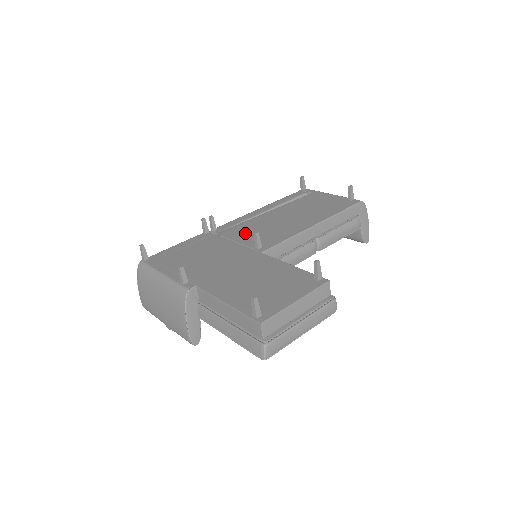
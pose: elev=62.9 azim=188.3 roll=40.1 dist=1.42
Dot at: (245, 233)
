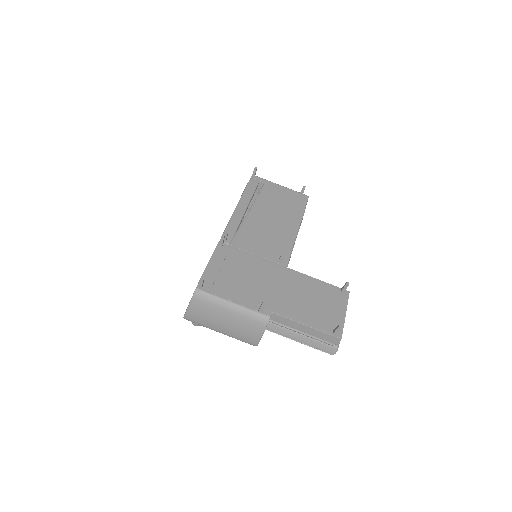
Dot at: (255, 243)
